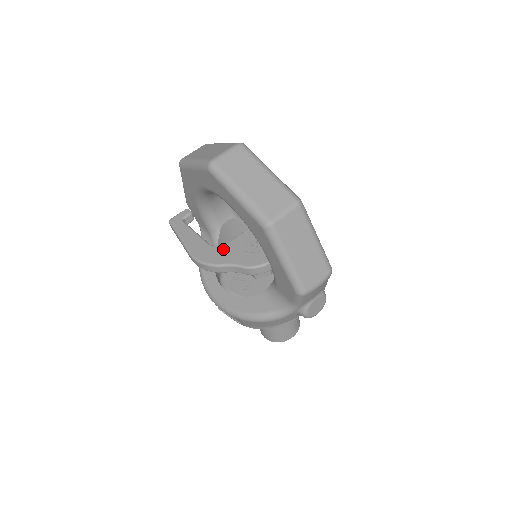
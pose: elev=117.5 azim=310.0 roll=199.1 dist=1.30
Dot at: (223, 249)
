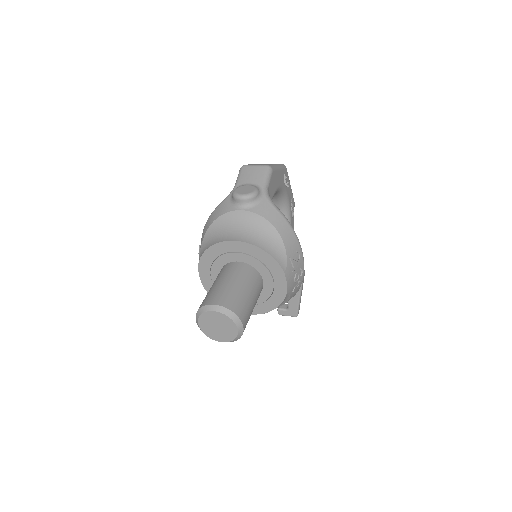
Dot at: occluded
